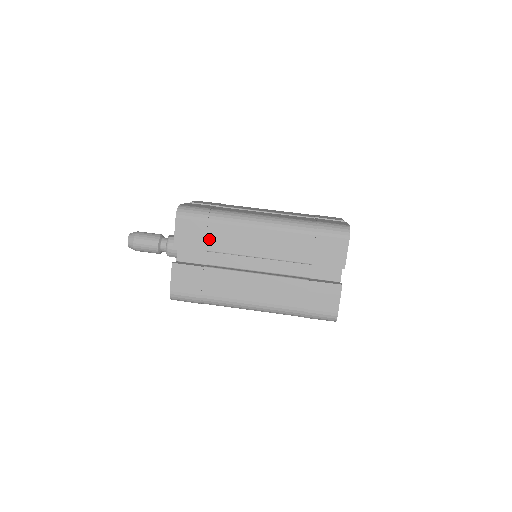
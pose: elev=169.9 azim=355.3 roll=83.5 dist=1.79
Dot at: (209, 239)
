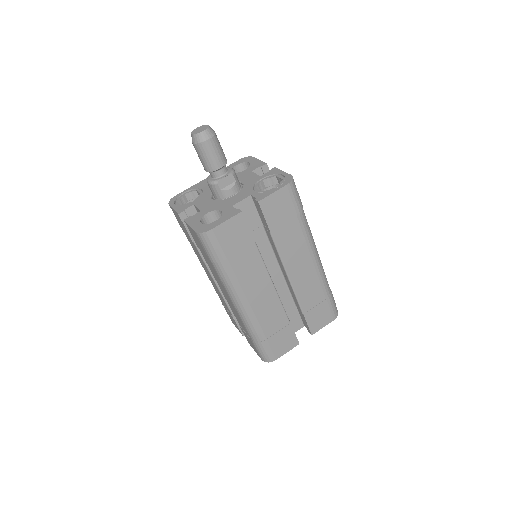
Dot at: (204, 255)
